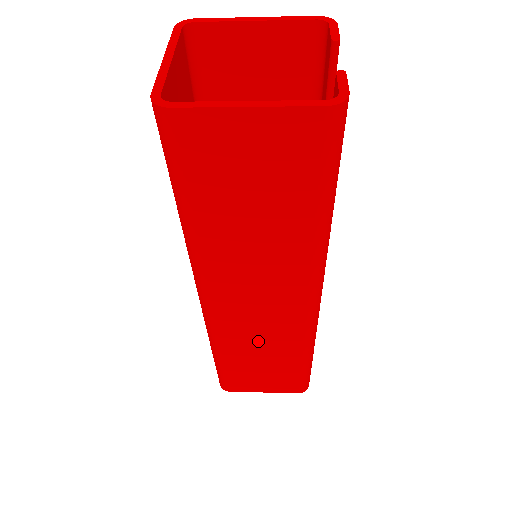
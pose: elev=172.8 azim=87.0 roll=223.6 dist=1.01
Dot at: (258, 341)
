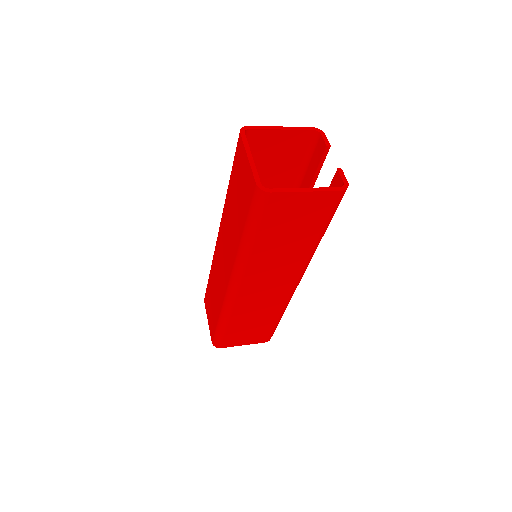
Dot at: (256, 309)
